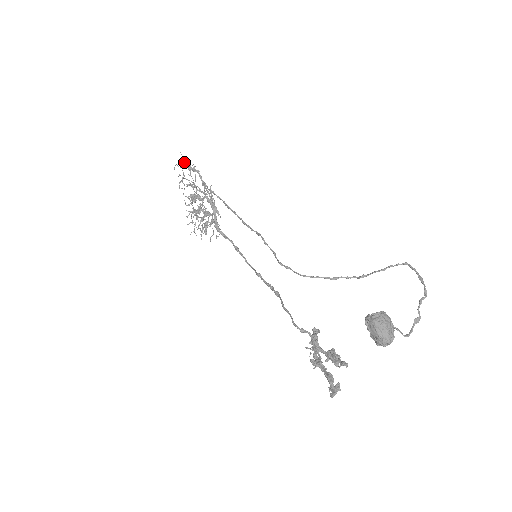
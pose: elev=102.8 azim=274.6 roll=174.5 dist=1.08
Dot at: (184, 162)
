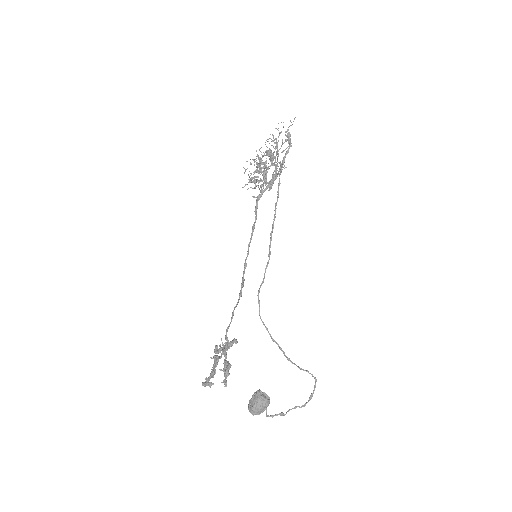
Dot at: occluded
